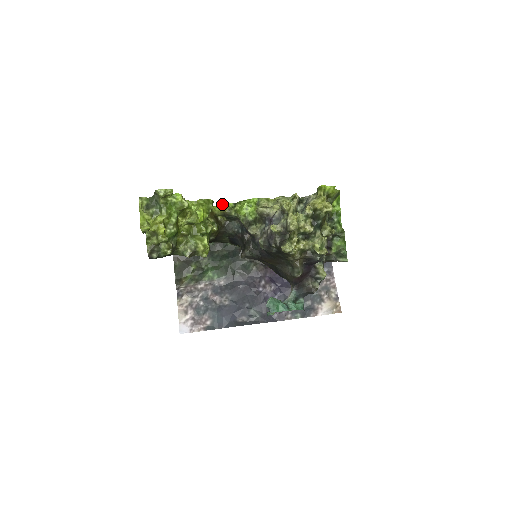
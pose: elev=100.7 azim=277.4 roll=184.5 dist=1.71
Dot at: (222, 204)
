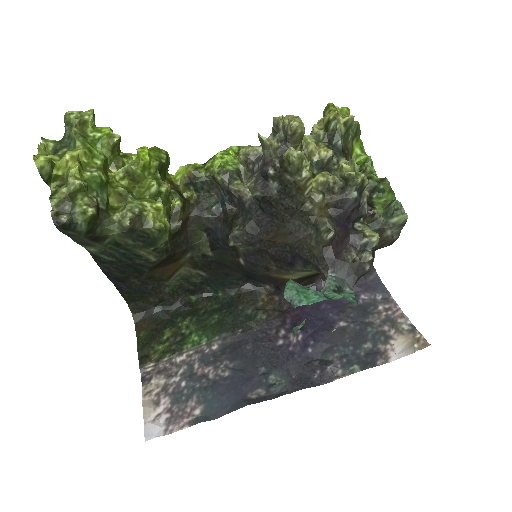
Dot at: occluded
